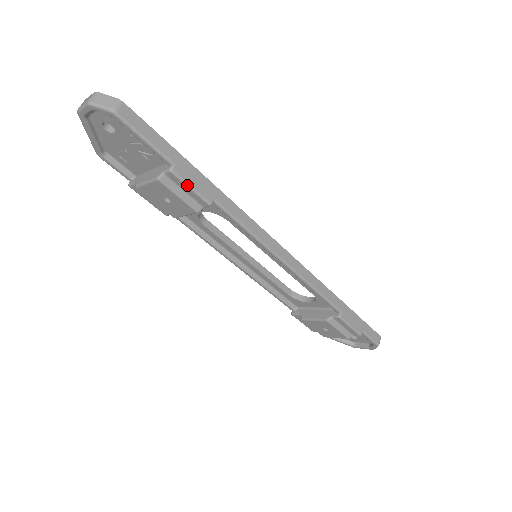
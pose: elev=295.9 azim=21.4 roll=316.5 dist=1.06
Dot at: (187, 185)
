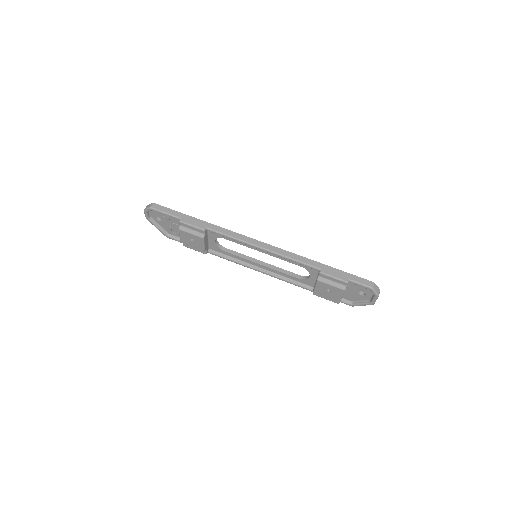
Dot at: (189, 225)
